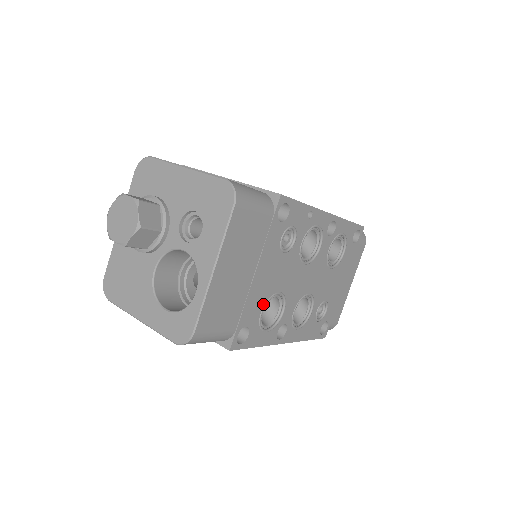
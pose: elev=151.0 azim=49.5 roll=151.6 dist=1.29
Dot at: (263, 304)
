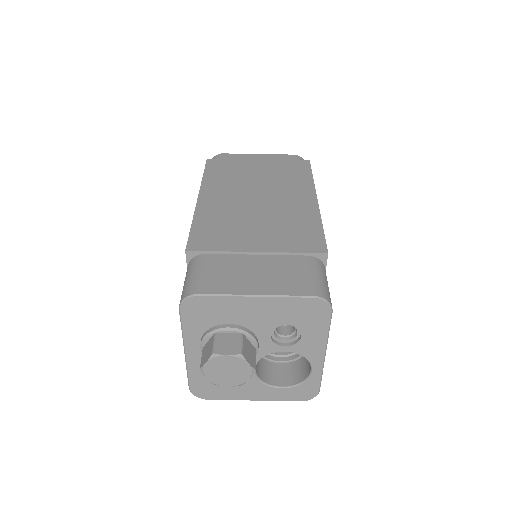
Dot at: occluded
